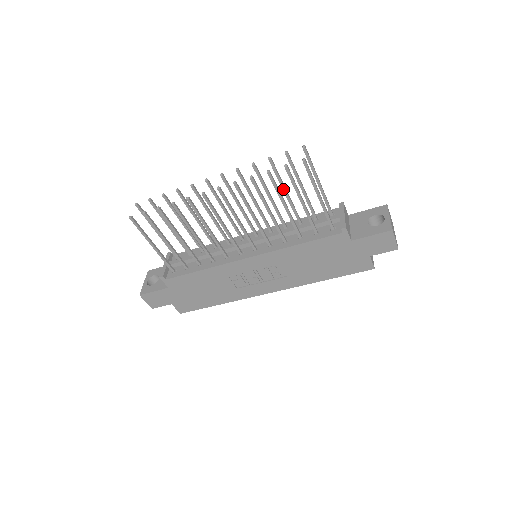
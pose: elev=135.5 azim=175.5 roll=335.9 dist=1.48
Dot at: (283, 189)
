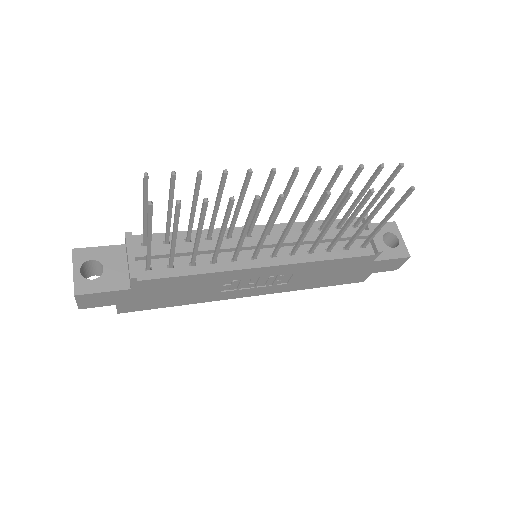
Dot at: (342, 197)
